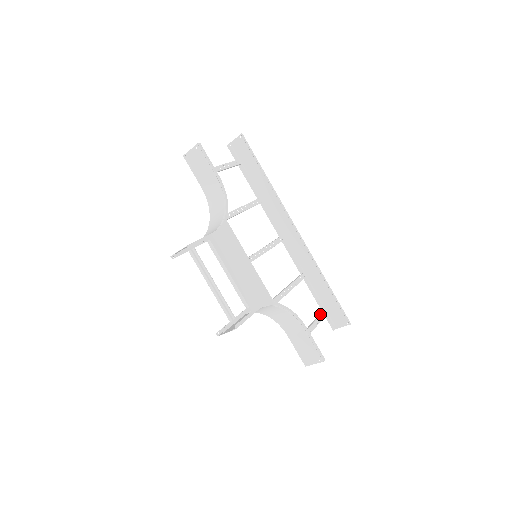
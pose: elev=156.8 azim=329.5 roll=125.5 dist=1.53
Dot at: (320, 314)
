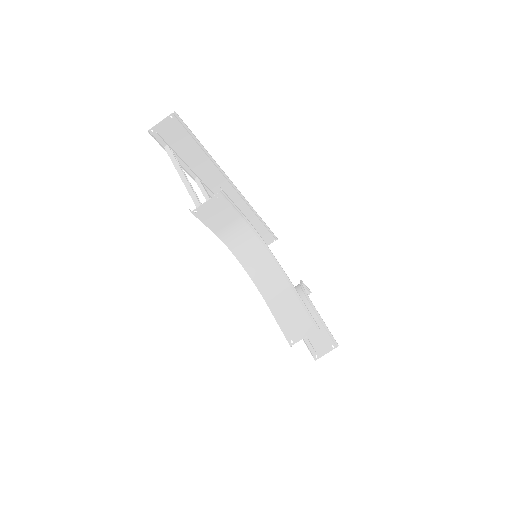
Dot at: occluded
